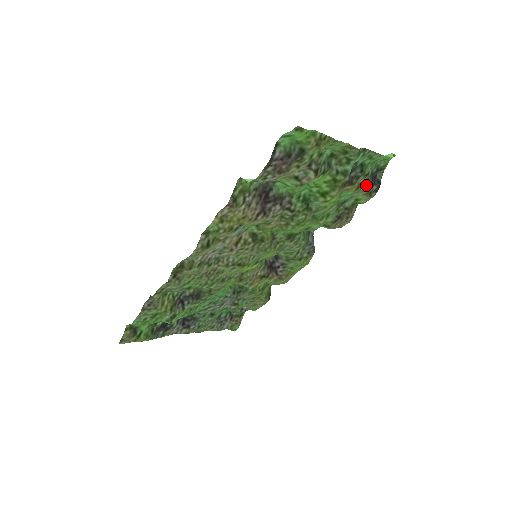
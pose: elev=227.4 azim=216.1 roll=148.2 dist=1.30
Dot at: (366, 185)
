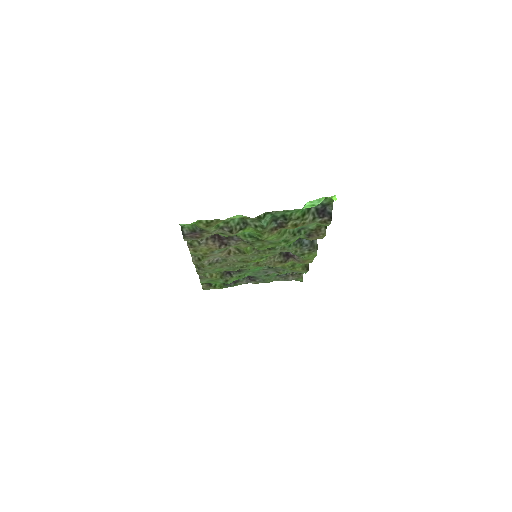
Dot at: (310, 220)
